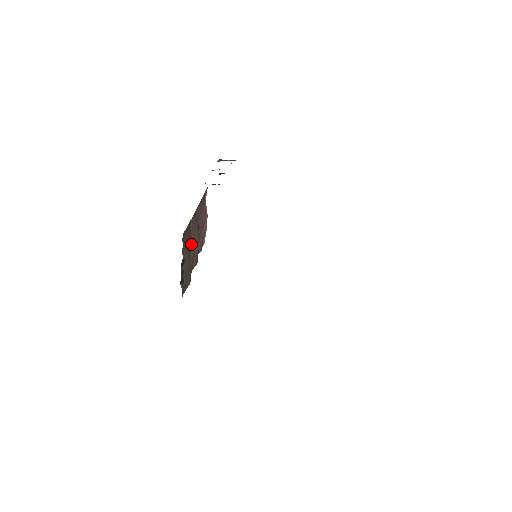
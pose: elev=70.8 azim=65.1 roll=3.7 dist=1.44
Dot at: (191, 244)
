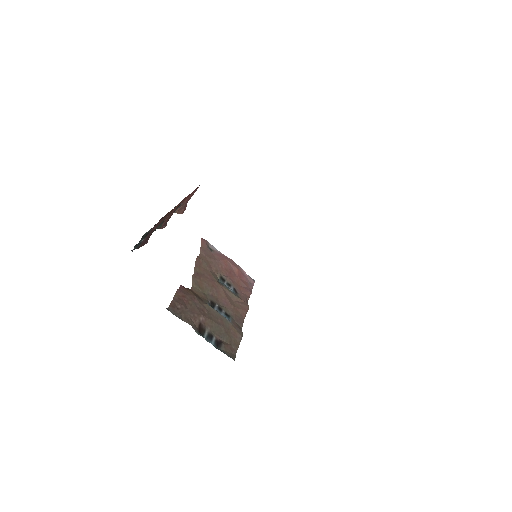
Dot at: (214, 301)
